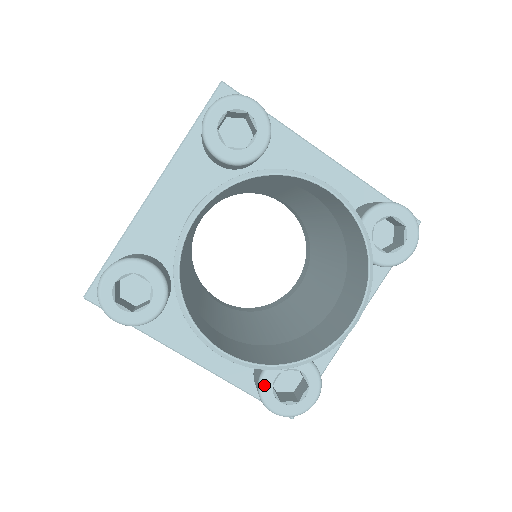
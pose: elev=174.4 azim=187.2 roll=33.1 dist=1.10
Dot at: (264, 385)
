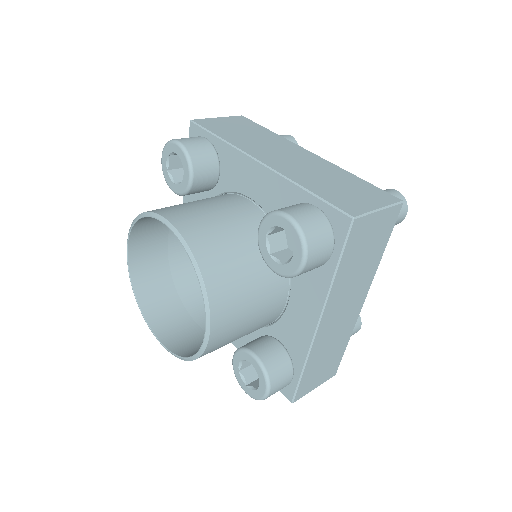
Dot at: (234, 368)
